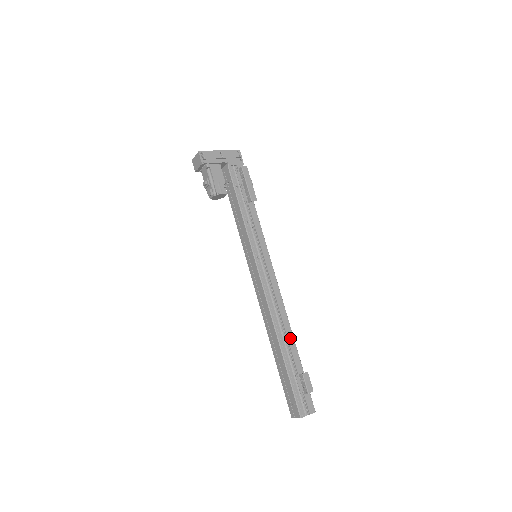
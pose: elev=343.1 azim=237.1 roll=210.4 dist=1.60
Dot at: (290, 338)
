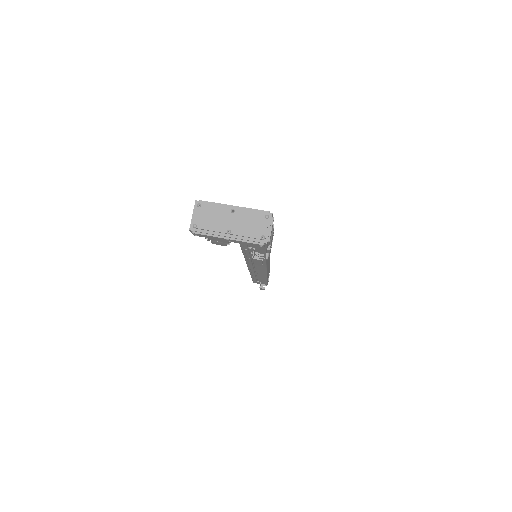
Dot at: (263, 278)
